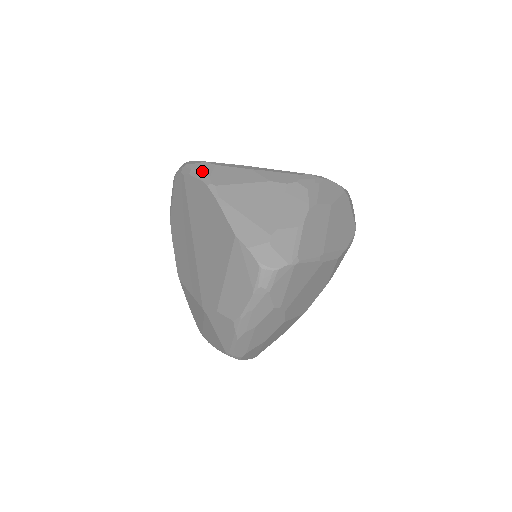
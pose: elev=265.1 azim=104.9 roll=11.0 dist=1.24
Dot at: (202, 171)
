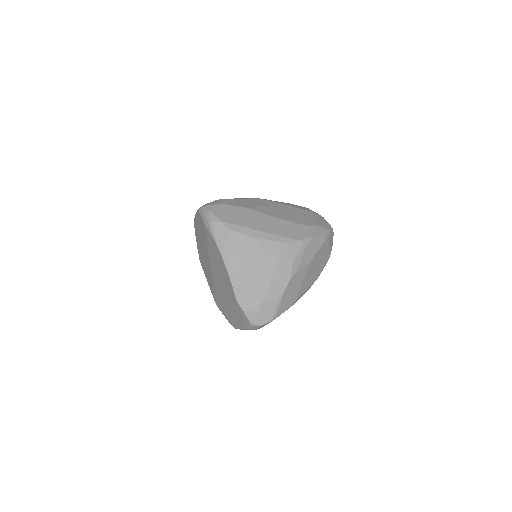
Dot at: (218, 236)
